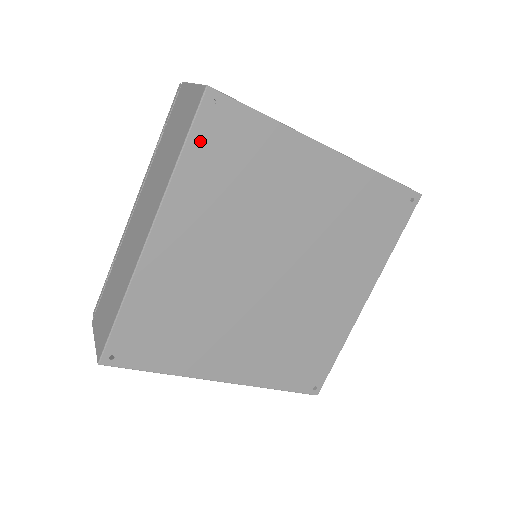
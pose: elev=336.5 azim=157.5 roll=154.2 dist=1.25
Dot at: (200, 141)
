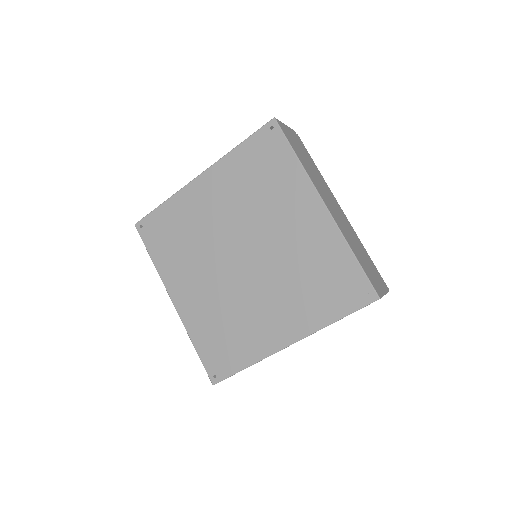
Dot at: (253, 144)
